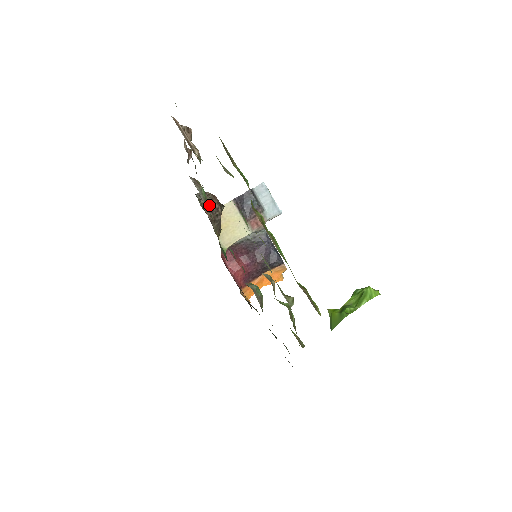
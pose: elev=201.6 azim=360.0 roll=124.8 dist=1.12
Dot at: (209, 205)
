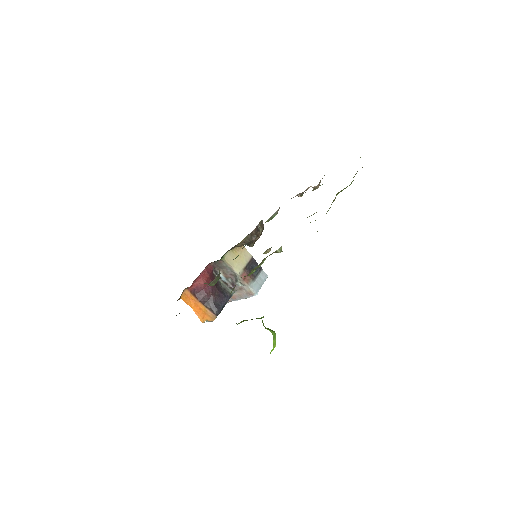
Dot at: (259, 230)
